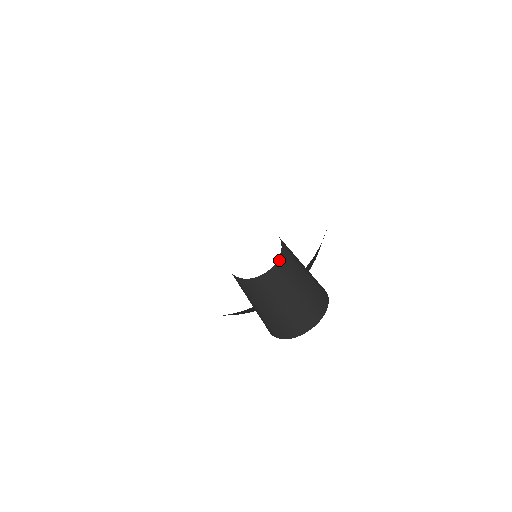
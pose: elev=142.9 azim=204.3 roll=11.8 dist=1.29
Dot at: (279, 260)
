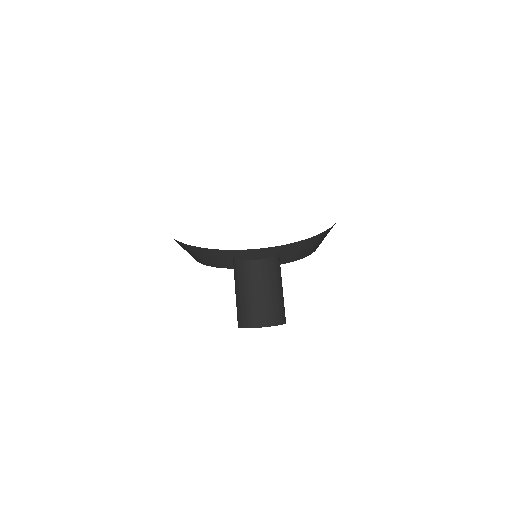
Dot at: occluded
